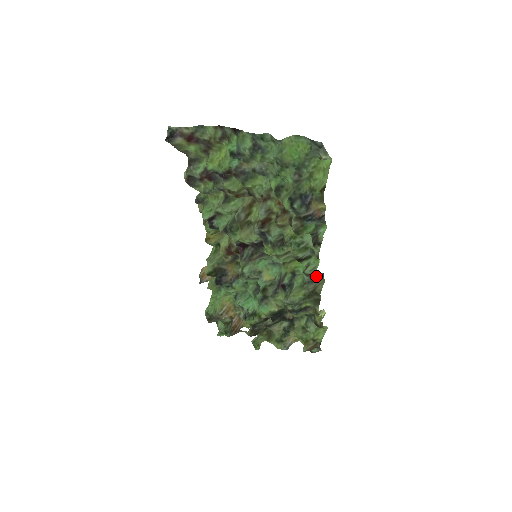
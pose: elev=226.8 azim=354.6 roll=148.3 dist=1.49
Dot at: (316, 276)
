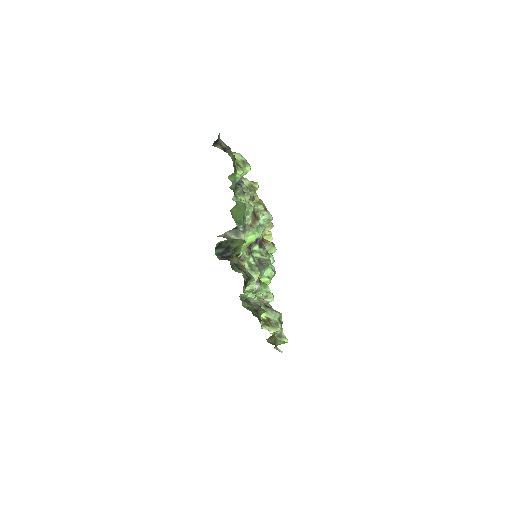
Dot at: (246, 303)
